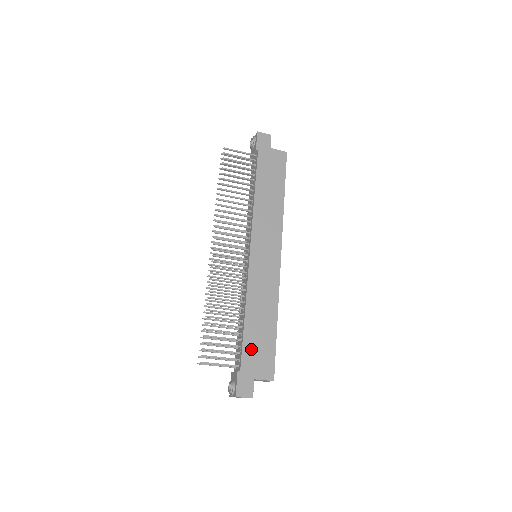
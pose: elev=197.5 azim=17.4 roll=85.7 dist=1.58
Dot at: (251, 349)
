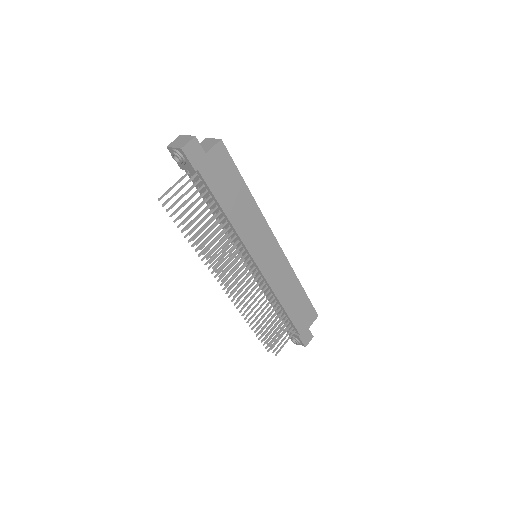
Dot at: (298, 318)
